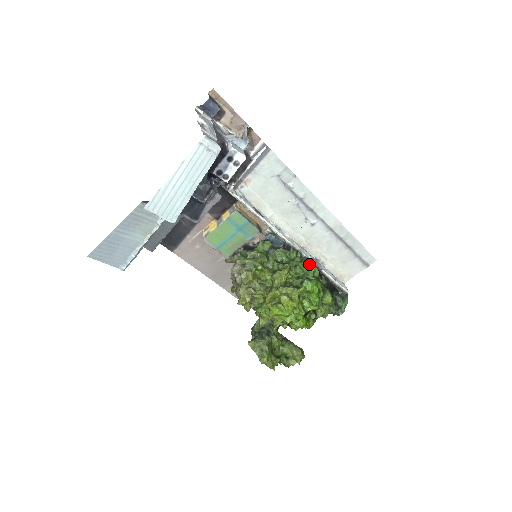
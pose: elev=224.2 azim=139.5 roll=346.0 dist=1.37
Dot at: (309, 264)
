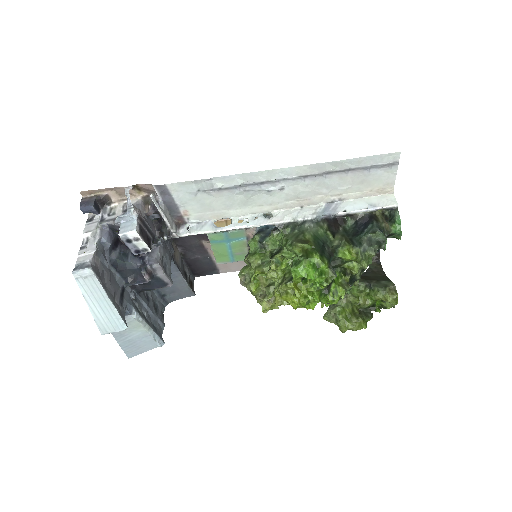
Dot at: (291, 245)
